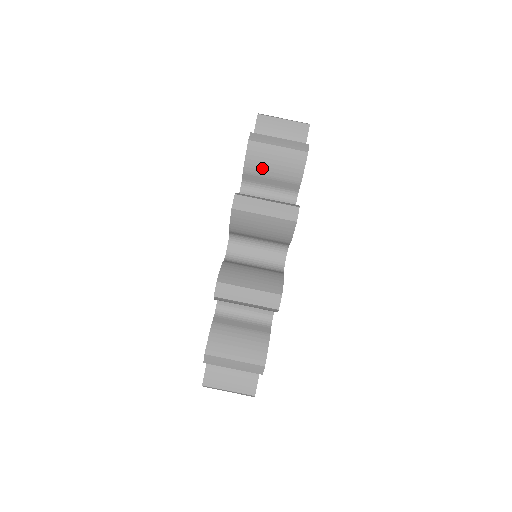
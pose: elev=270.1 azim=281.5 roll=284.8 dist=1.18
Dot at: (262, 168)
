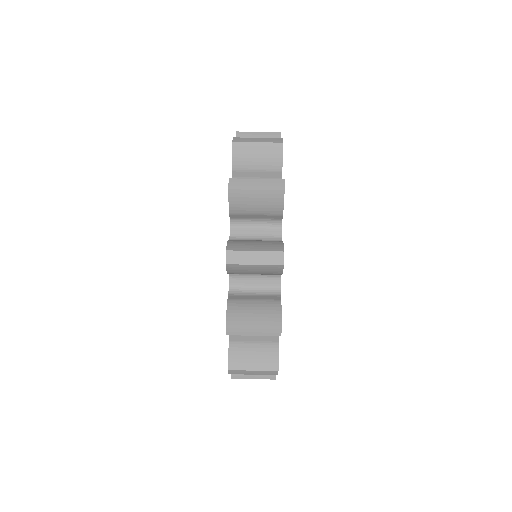
Dot at: (246, 209)
